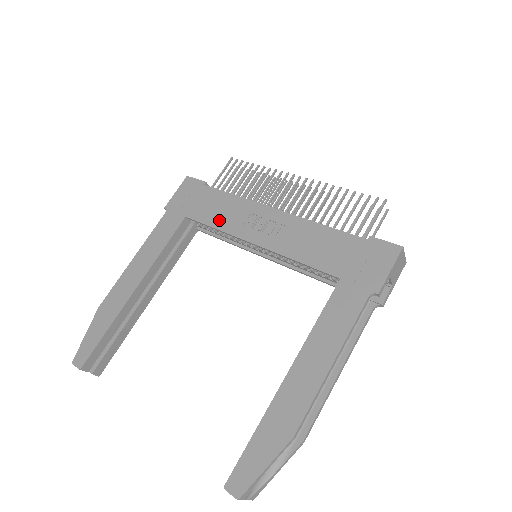
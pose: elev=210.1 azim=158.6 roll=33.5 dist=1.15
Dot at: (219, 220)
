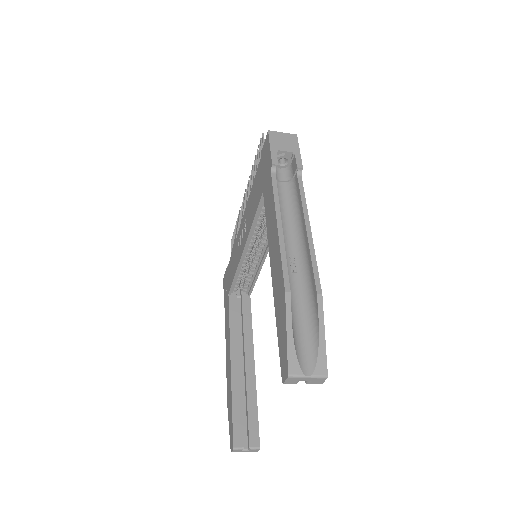
Dot at: (234, 270)
